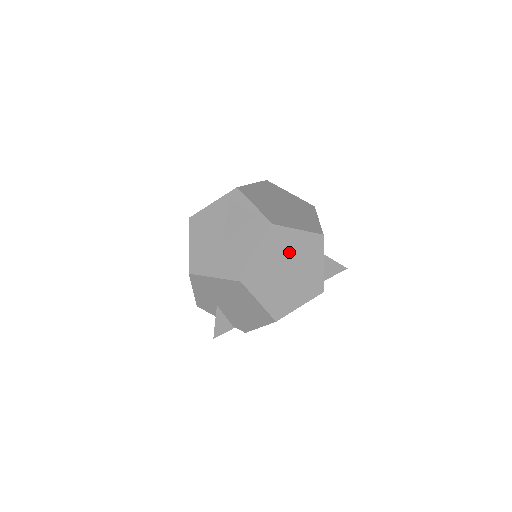
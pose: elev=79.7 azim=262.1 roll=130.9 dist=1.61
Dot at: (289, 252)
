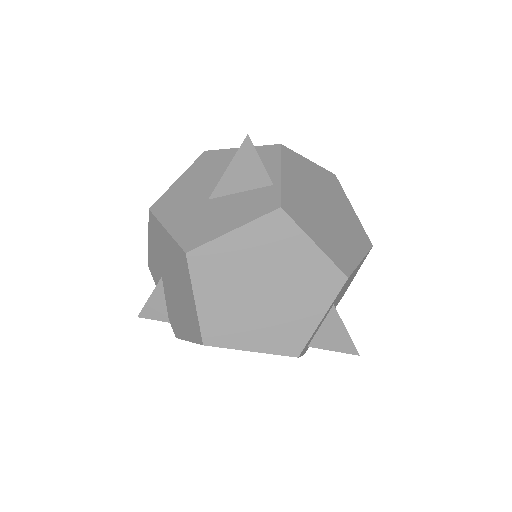
Dot at: (281, 264)
